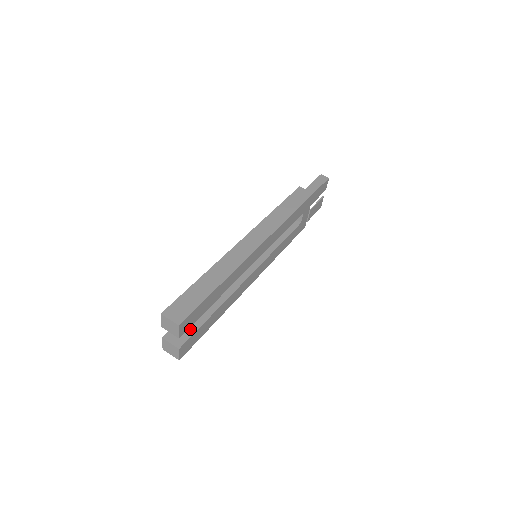
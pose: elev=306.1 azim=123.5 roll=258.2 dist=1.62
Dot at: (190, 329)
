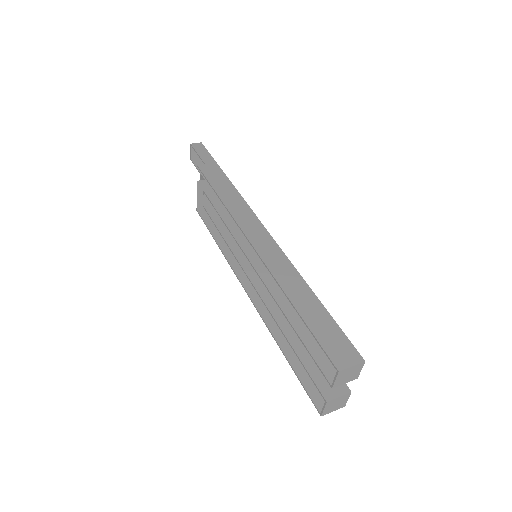
Dot at: occluded
